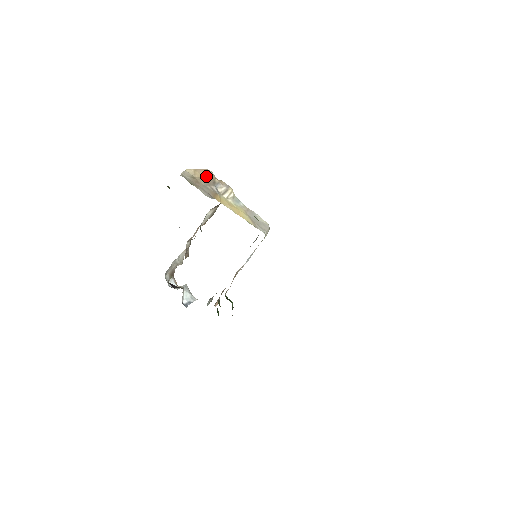
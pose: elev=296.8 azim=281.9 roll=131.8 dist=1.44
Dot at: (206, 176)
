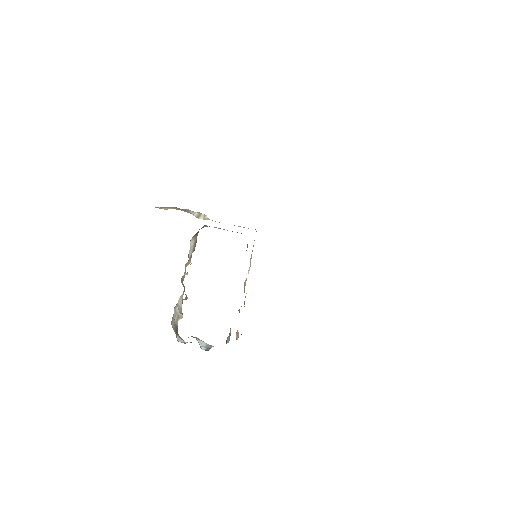
Dot at: occluded
